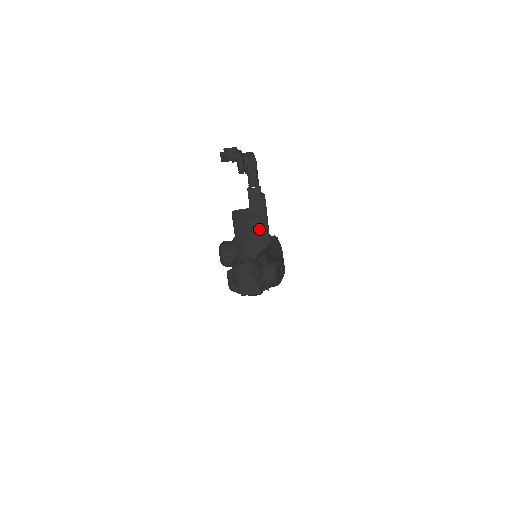
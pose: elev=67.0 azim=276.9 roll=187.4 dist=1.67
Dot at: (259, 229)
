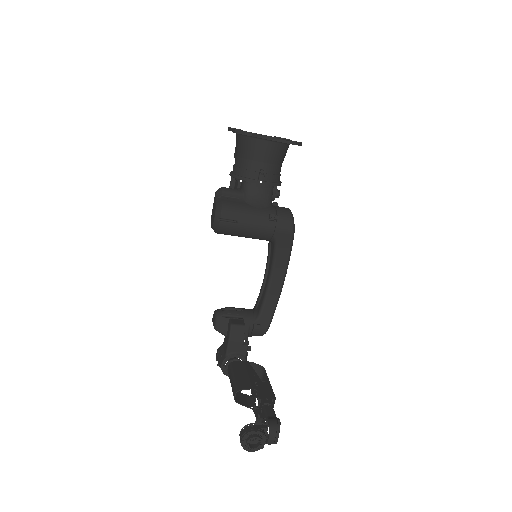
Dot at: occluded
